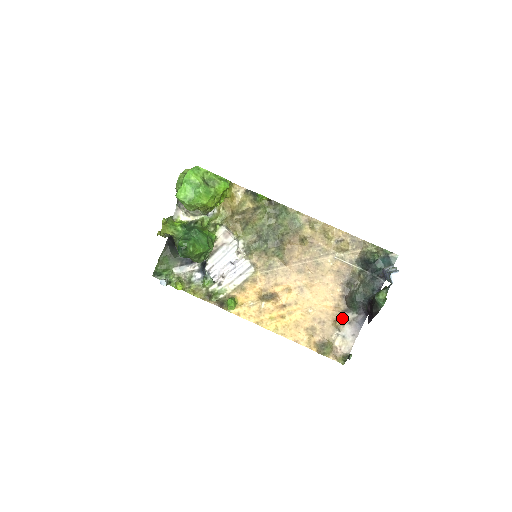
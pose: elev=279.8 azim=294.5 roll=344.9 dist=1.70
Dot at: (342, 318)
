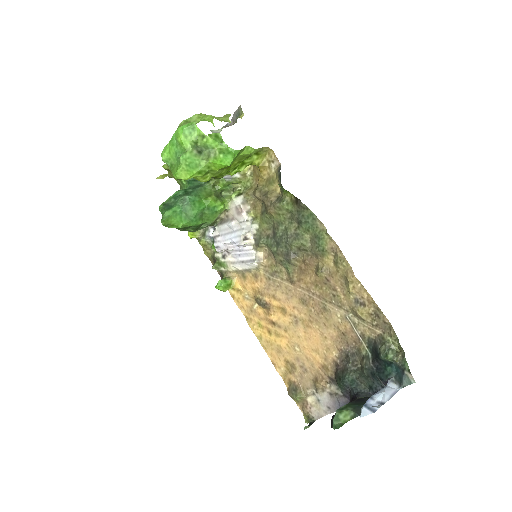
Dot at: (324, 383)
